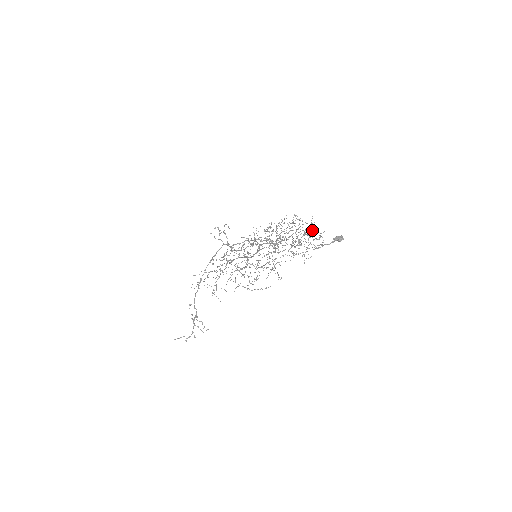
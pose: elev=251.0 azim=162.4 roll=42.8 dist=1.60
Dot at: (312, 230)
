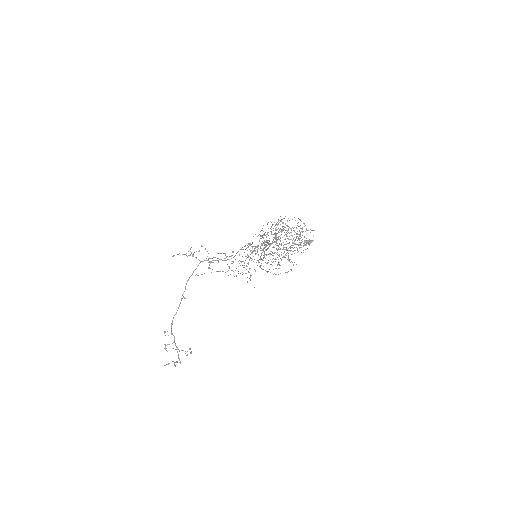
Dot at: occluded
